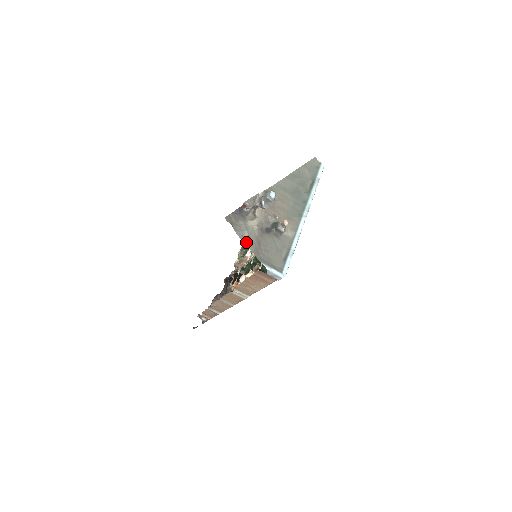
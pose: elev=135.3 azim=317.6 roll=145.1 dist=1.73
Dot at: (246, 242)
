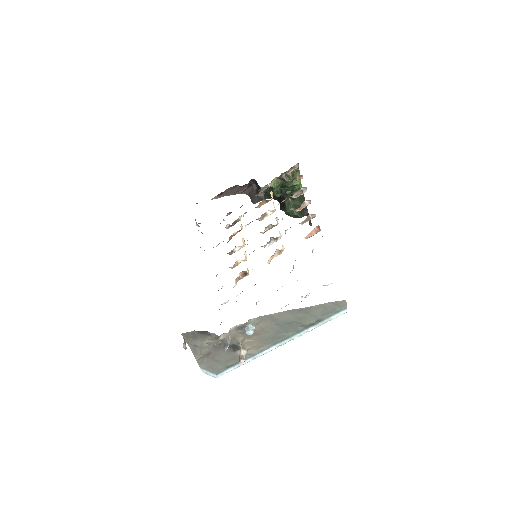
Dot at: (195, 351)
